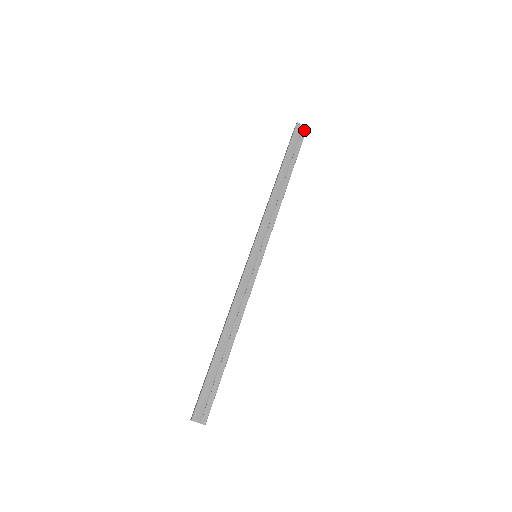
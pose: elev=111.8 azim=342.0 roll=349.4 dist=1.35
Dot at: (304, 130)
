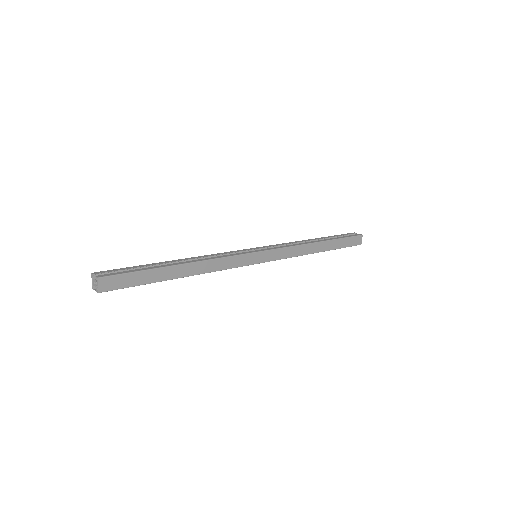
Dot at: (358, 235)
